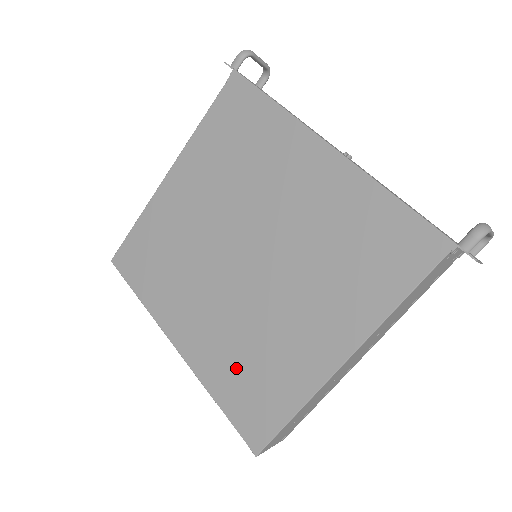
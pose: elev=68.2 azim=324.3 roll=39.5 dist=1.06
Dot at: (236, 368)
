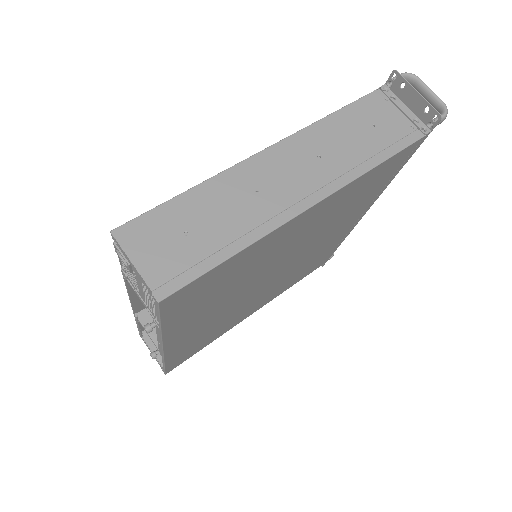
Dot at: occluded
